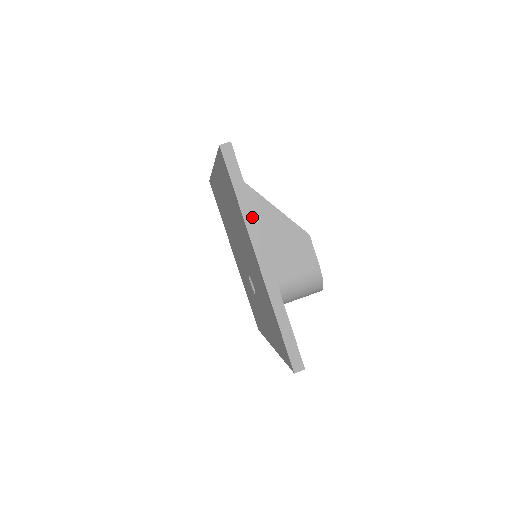
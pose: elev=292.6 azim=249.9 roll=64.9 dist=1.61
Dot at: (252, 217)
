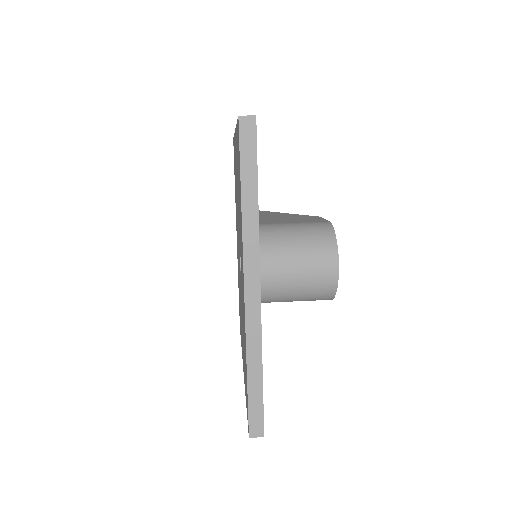
Dot at: occluded
